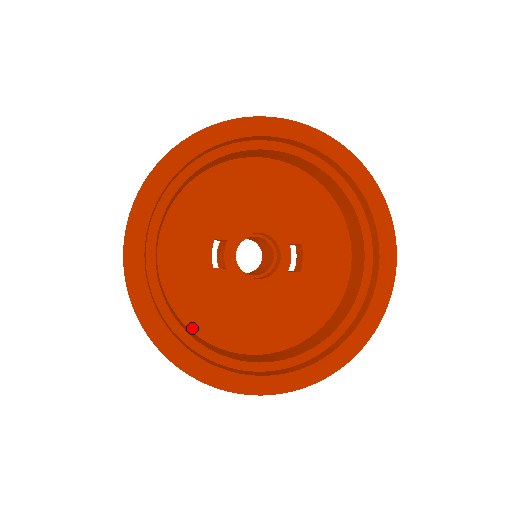
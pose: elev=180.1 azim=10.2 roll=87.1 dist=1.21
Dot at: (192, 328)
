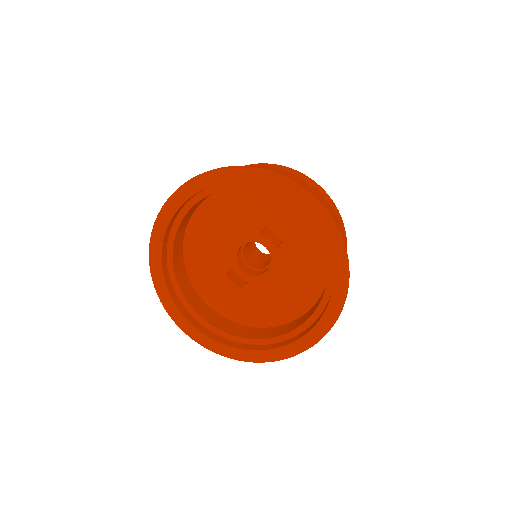
Dot at: (268, 326)
